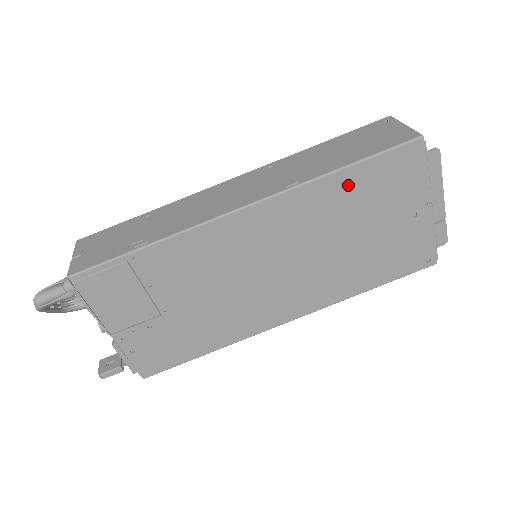
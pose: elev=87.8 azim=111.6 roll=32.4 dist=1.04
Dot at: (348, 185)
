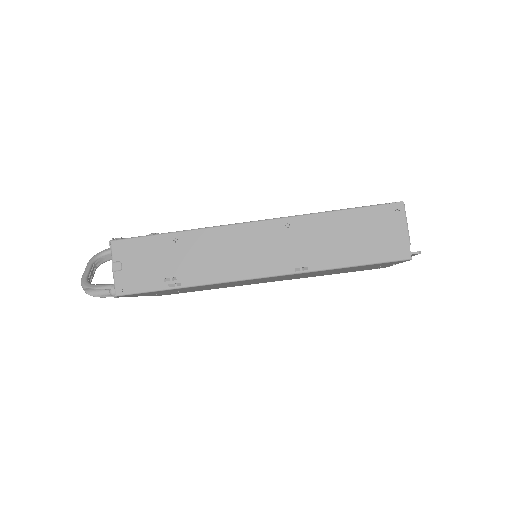
Dot at: occluded
